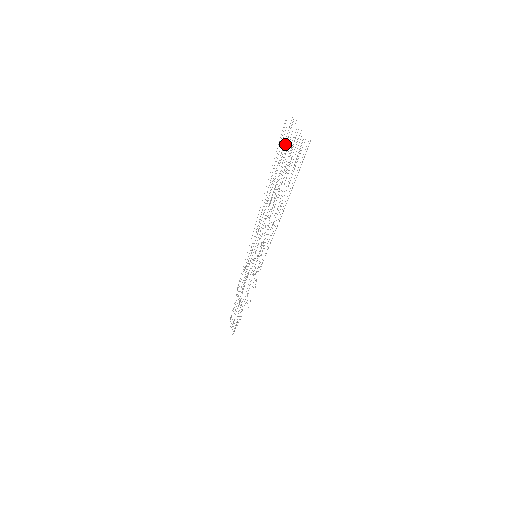
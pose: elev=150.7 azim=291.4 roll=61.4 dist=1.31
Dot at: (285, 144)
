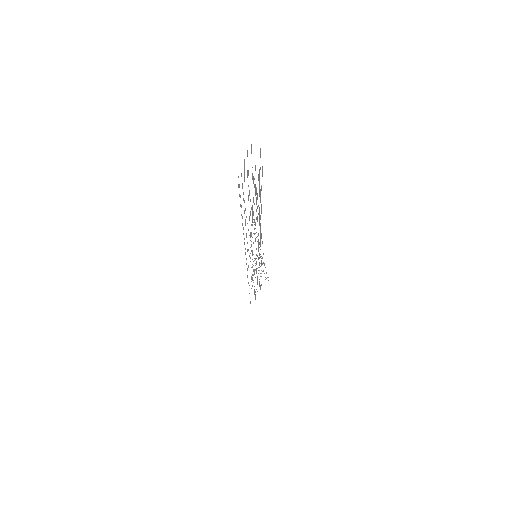
Dot at: (259, 169)
